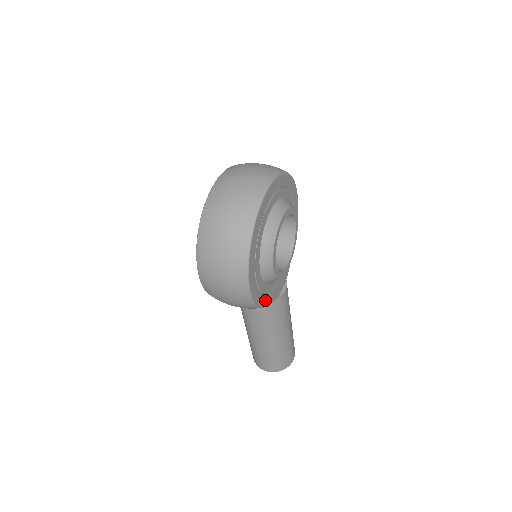
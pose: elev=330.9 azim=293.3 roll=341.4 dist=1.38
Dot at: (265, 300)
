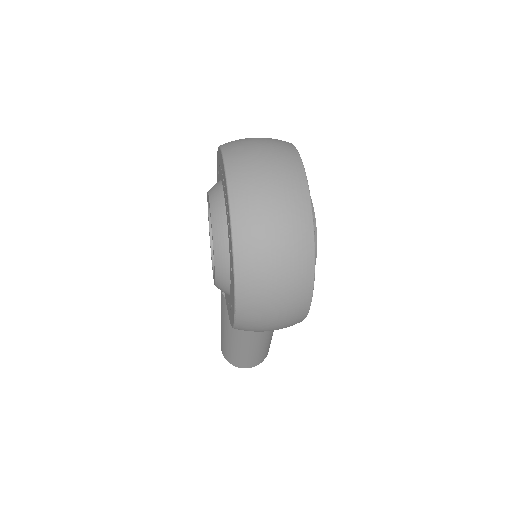
Dot at: occluded
